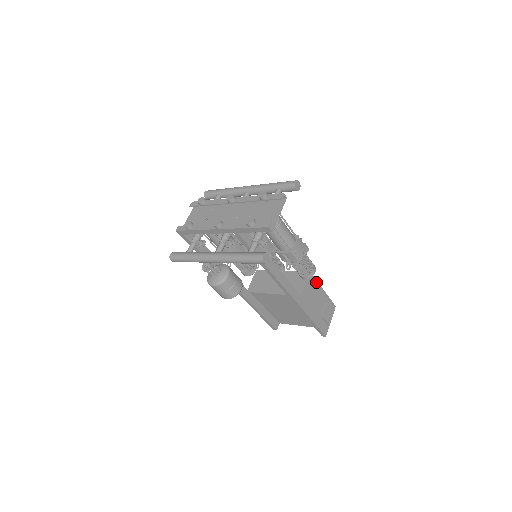
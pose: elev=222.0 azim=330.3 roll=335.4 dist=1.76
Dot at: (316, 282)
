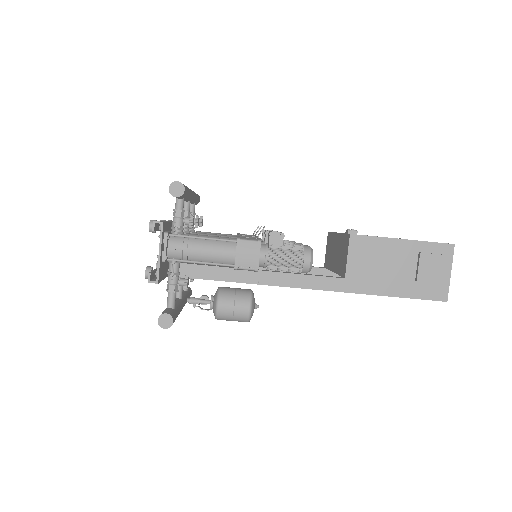
Dot at: (375, 239)
